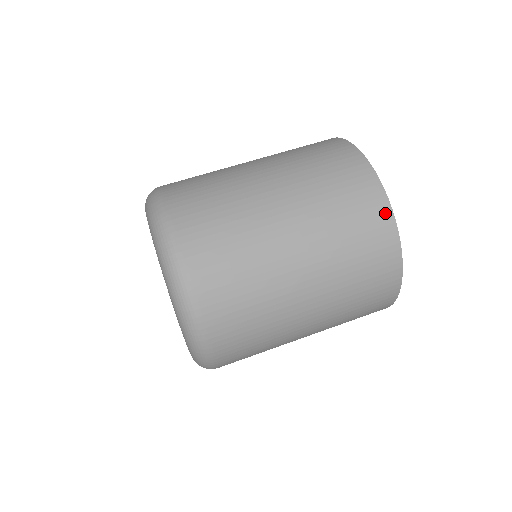
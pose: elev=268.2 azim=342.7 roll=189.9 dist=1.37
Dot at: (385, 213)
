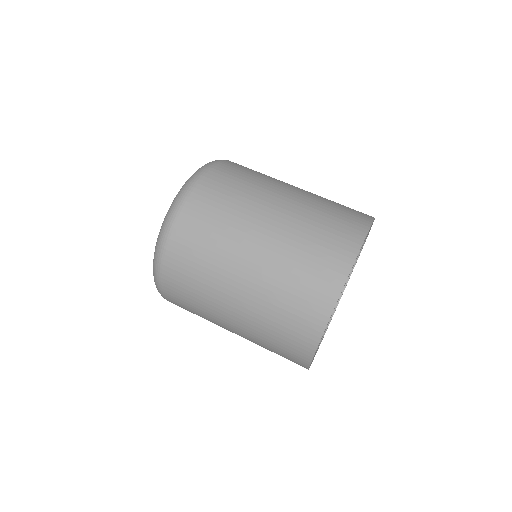
Dot at: (358, 235)
